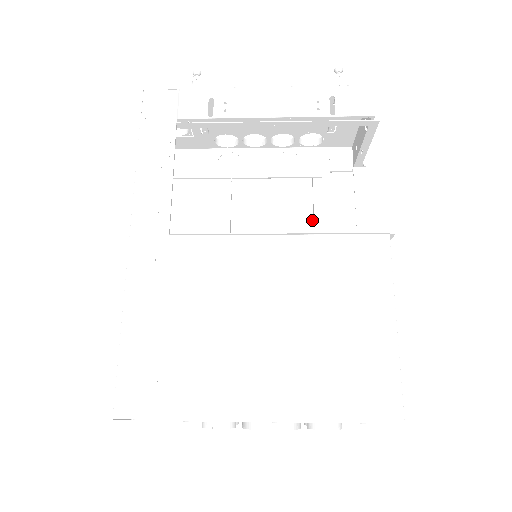
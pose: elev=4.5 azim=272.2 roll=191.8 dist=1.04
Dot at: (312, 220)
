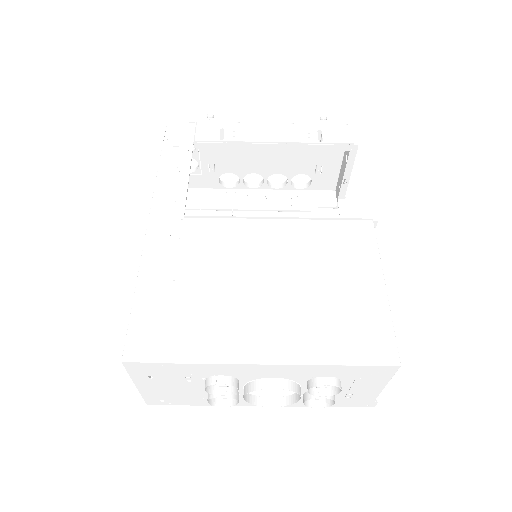
Dot at: occluded
